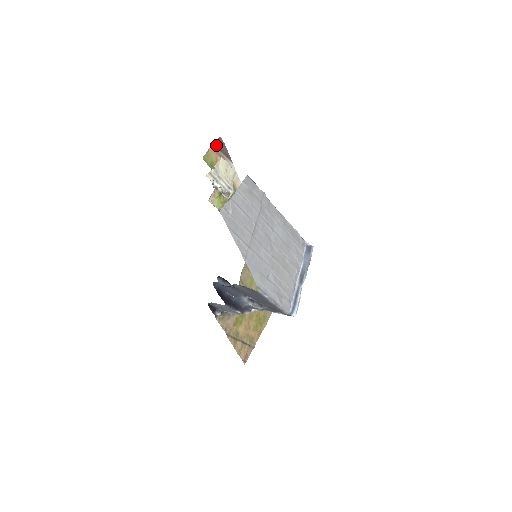
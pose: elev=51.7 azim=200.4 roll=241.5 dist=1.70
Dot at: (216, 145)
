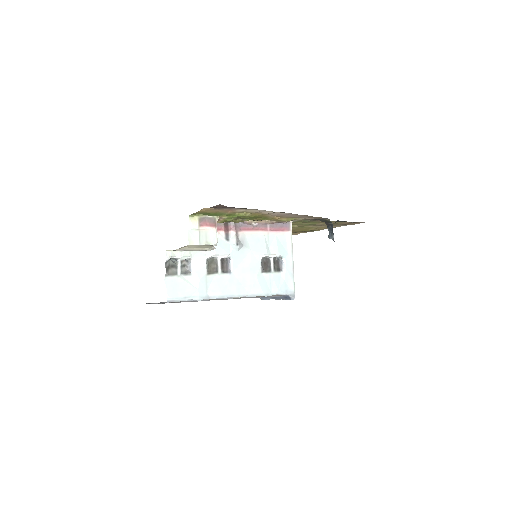
Dot at: (213, 207)
